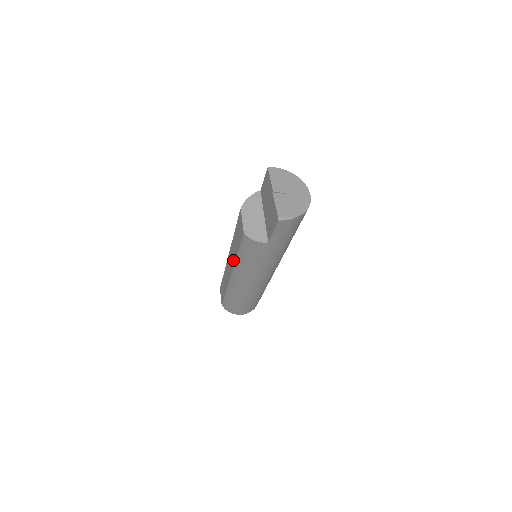
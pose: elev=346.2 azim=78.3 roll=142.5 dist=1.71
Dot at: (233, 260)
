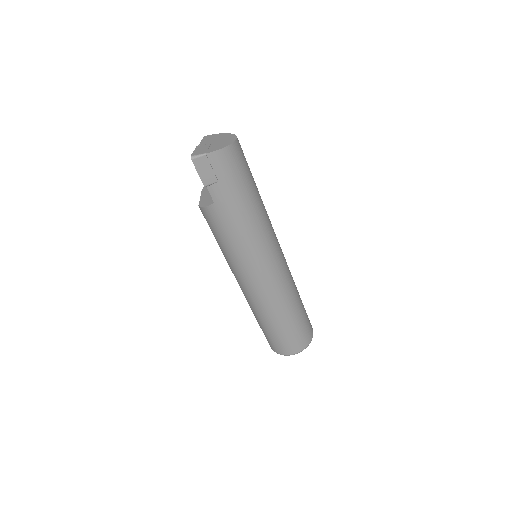
Dot at: occluded
